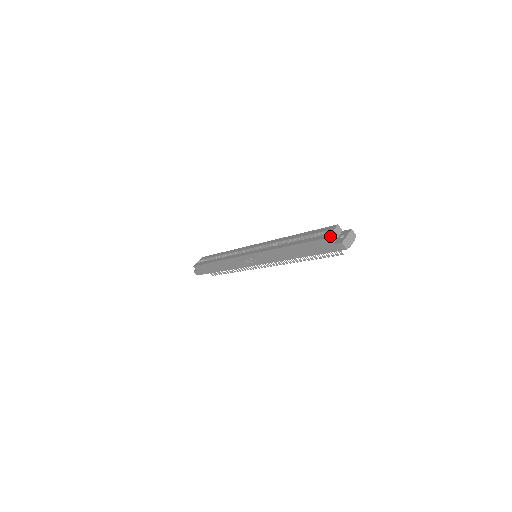
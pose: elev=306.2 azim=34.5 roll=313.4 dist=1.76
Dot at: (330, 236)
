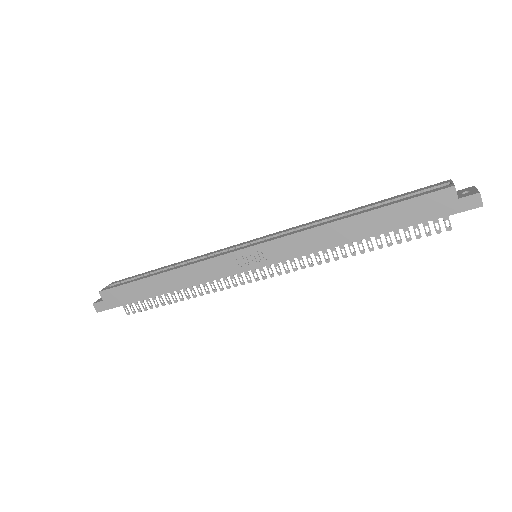
Dot at: (454, 186)
